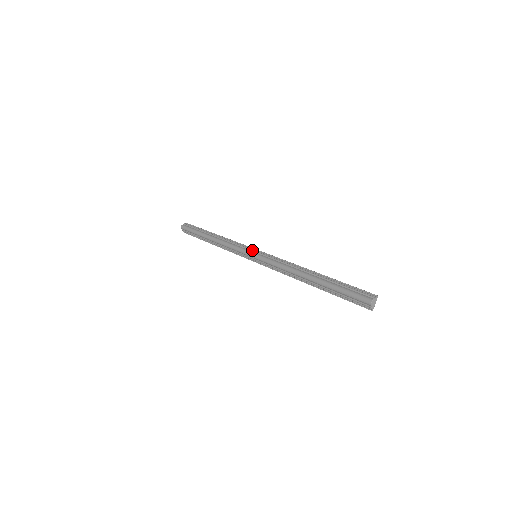
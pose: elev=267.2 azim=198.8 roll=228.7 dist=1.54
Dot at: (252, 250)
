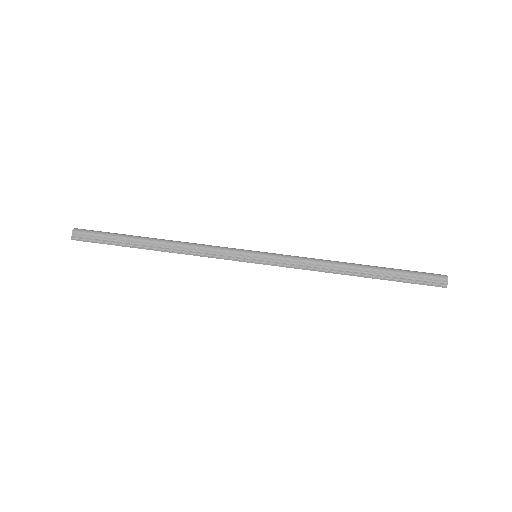
Dot at: occluded
